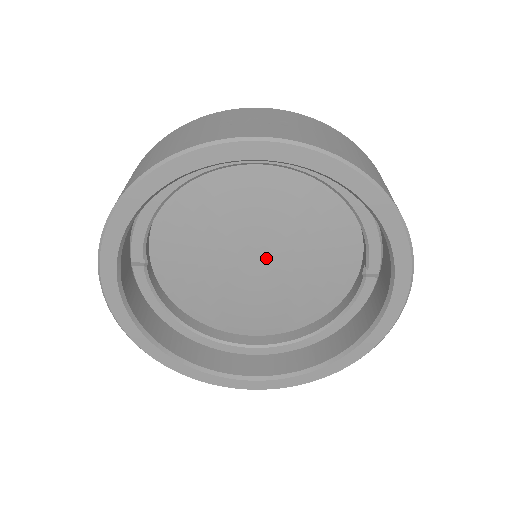
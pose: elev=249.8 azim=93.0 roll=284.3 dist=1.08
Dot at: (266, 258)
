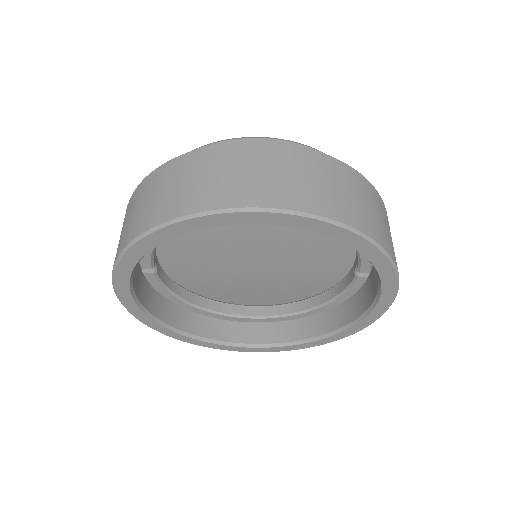
Dot at: (265, 260)
